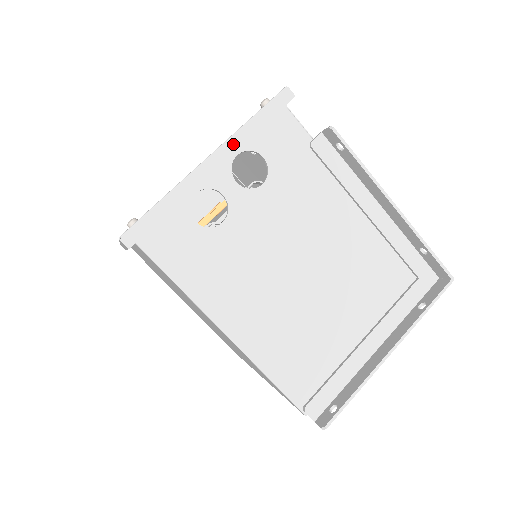
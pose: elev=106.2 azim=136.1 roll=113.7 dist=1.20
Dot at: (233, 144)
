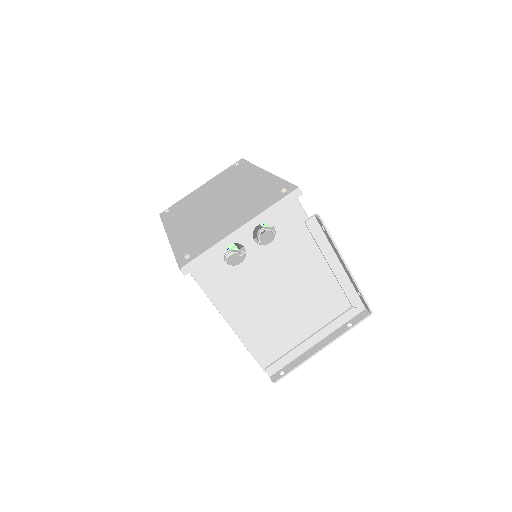
Dot at: (257, 221)
